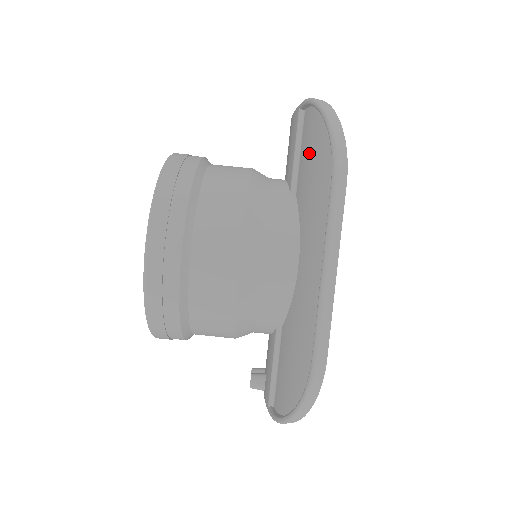
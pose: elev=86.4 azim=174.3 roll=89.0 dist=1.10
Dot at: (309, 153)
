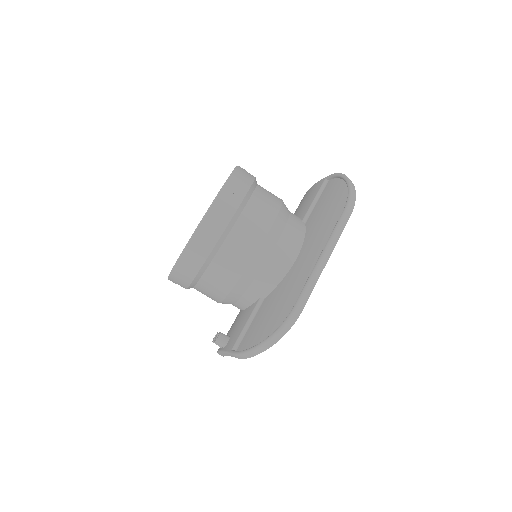
Dot at: (327, 200)
